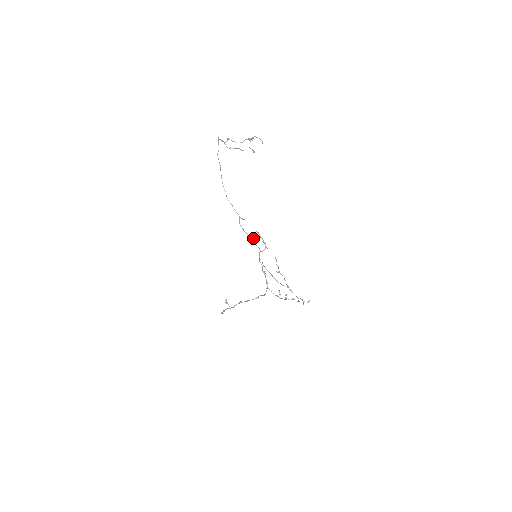
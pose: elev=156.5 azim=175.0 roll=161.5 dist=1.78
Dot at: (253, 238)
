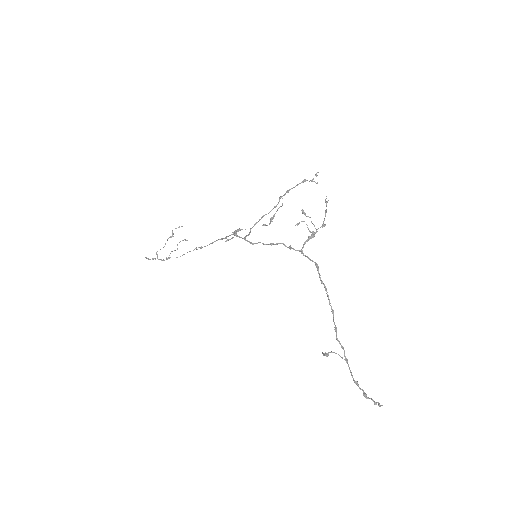
Dot at: (220, 239)
